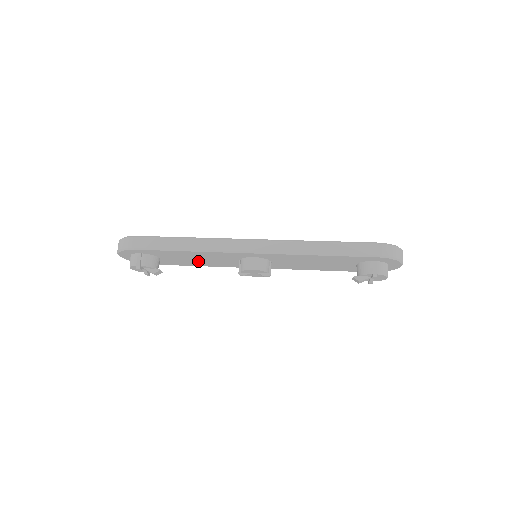
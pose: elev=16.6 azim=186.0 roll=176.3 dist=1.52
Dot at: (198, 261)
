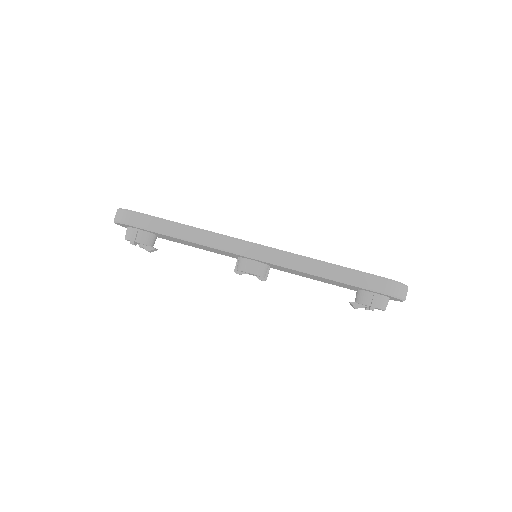
Dot at: (196, 246)
